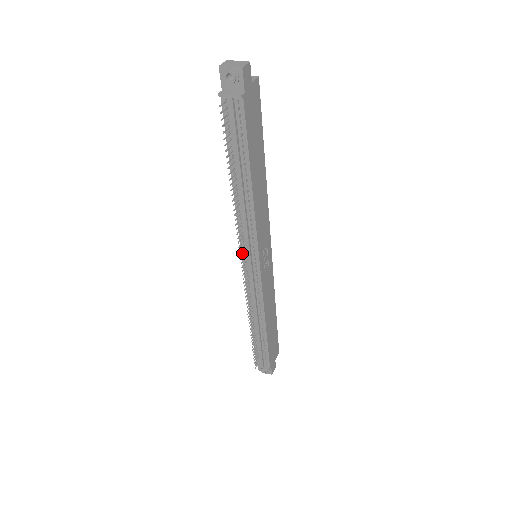
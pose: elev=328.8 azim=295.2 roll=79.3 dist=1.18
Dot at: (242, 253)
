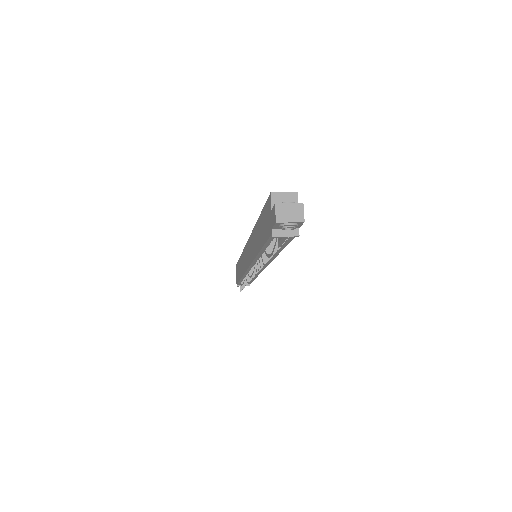
Dot at: (250, 266)
